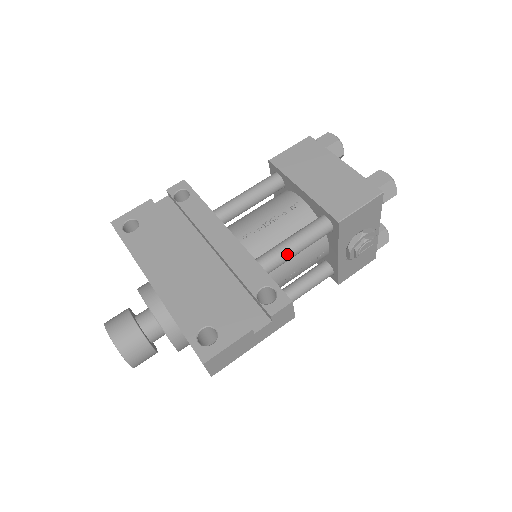
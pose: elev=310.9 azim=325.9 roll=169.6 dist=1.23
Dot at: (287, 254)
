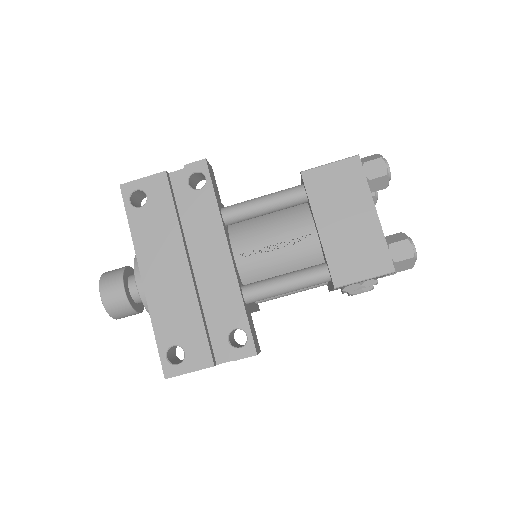
Dot at: (275, 294)
